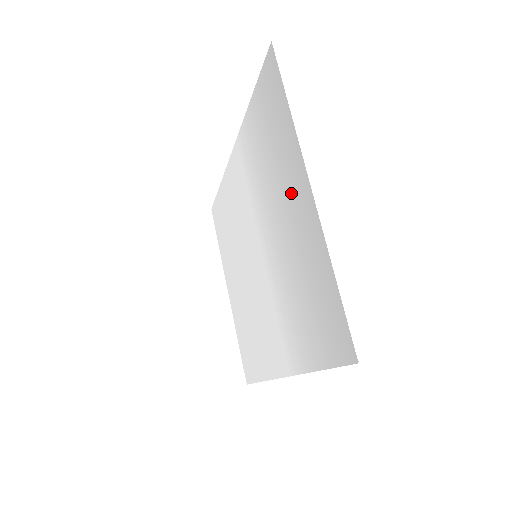
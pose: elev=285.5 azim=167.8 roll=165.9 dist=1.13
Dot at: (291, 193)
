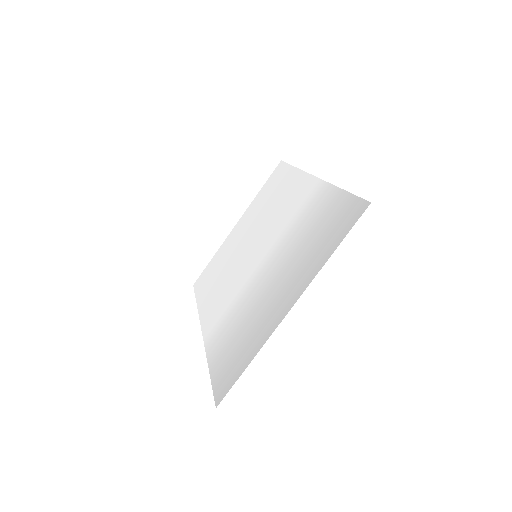
Dot at: (287, 287)
